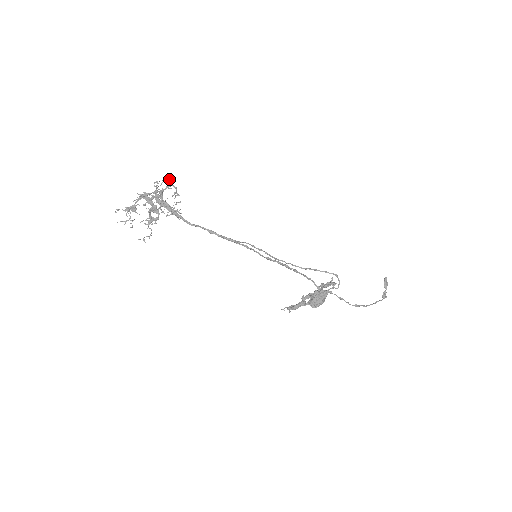
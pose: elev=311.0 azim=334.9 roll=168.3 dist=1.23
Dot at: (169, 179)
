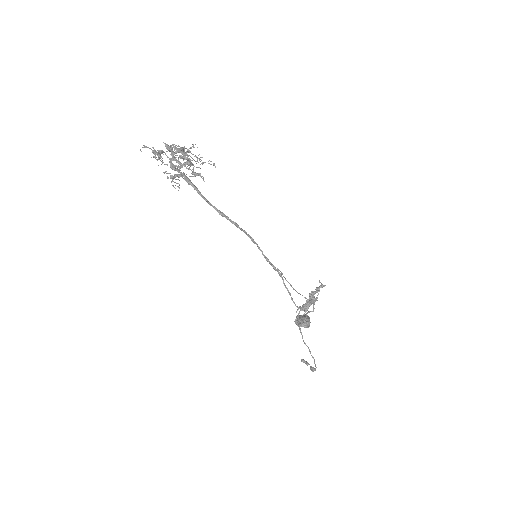
Dot at: (185, 148)
